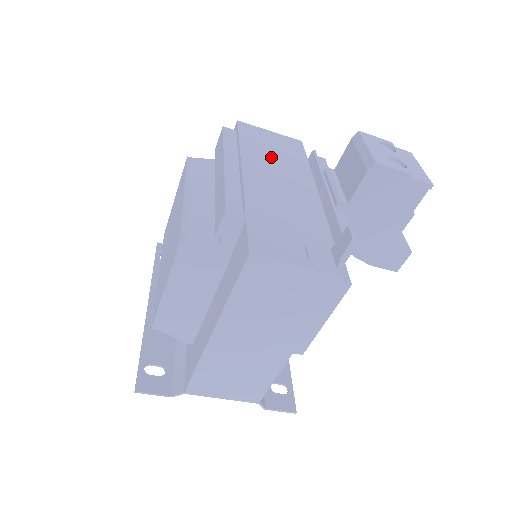
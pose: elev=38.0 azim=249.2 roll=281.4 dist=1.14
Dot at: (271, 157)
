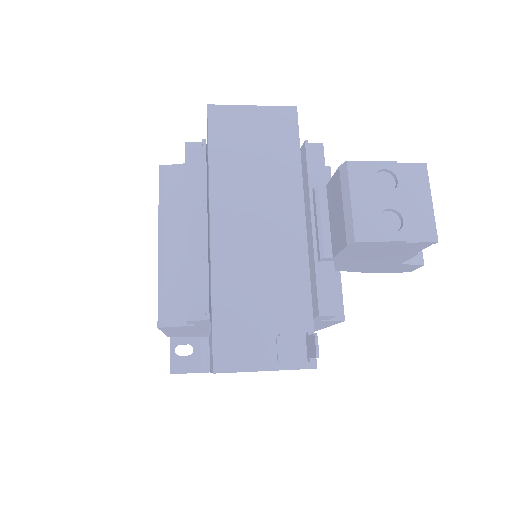
Dot at: (249, 172)
